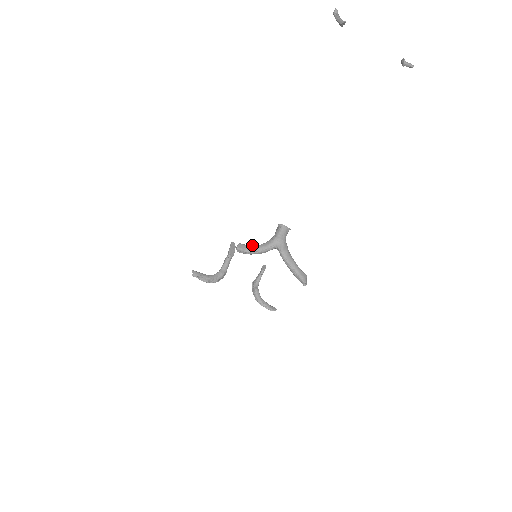
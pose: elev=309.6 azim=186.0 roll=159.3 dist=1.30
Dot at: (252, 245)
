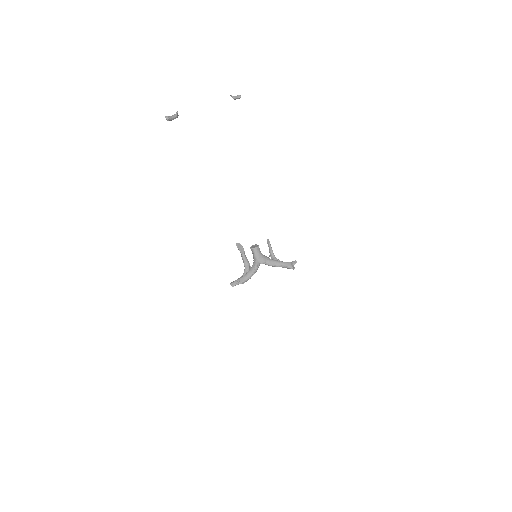
Dot at: (247, 273)
